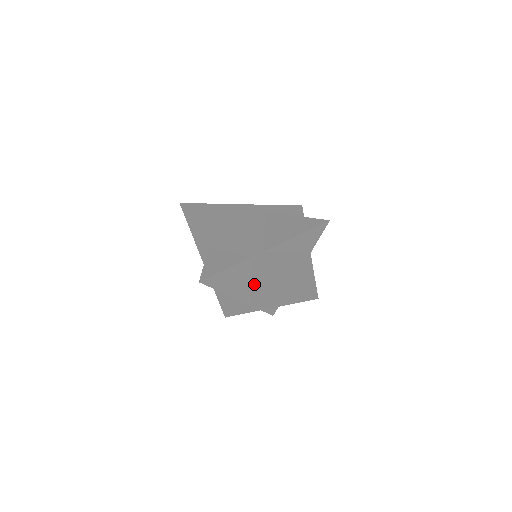
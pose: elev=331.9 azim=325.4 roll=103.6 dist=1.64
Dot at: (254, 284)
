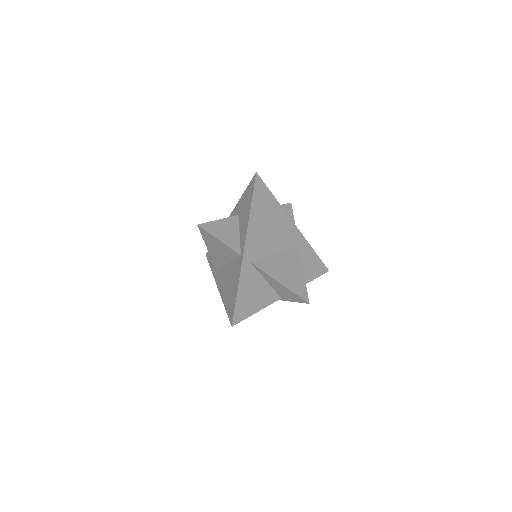
Dot at: (228, 267)
